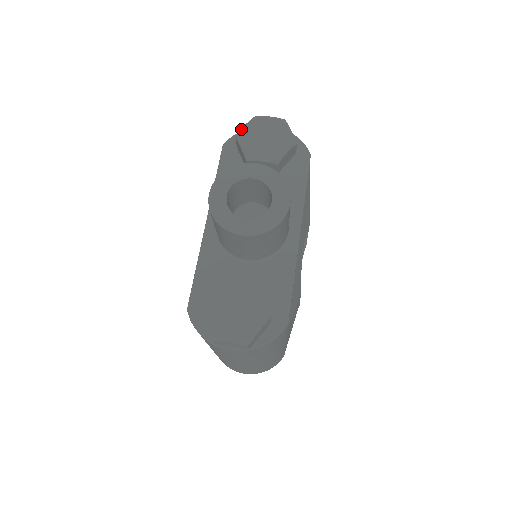
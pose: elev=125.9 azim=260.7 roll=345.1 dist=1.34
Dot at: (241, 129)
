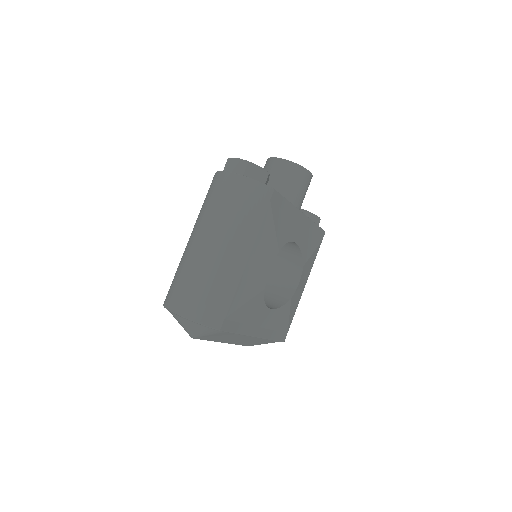
Dot at: occluded
